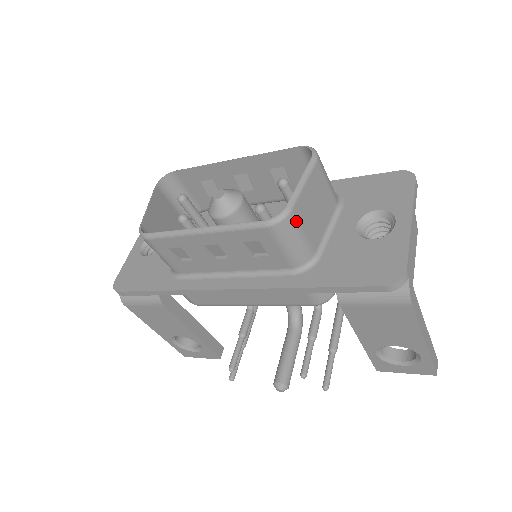
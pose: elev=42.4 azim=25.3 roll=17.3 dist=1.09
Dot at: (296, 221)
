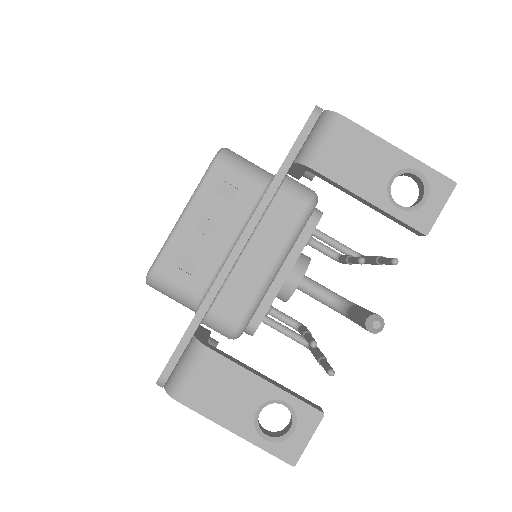
Dot at: (235, 154)
